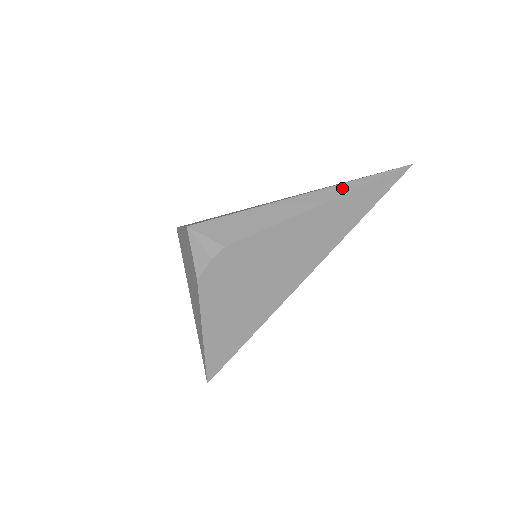
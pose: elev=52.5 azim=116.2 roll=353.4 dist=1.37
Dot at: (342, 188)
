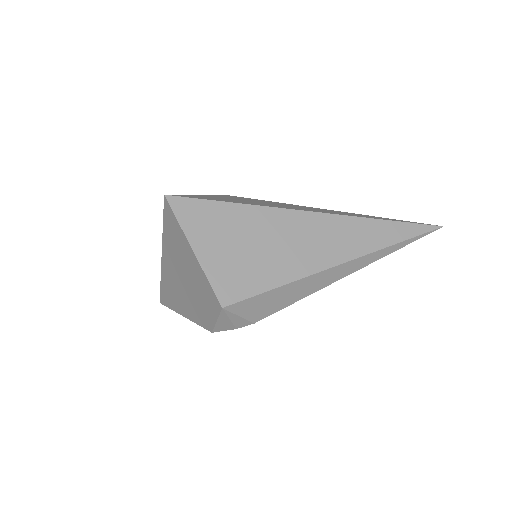
Dot at: (377, 255)
